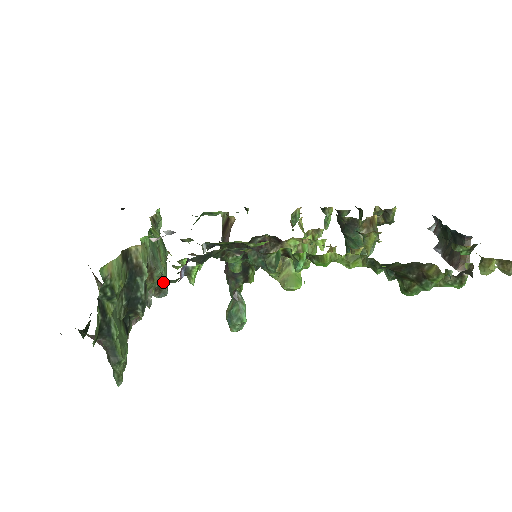
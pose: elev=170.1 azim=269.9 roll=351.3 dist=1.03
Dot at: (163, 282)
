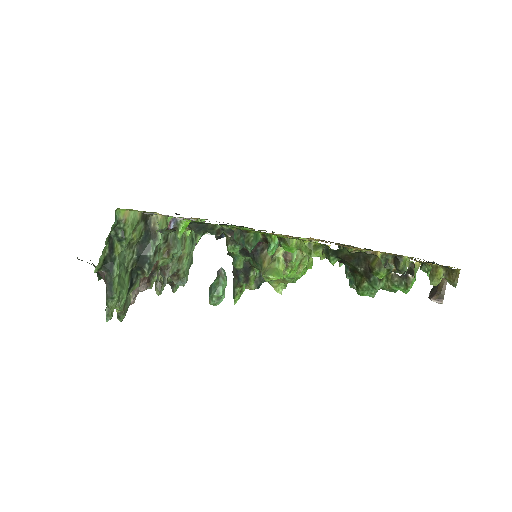
Dot at: (183, 270)
